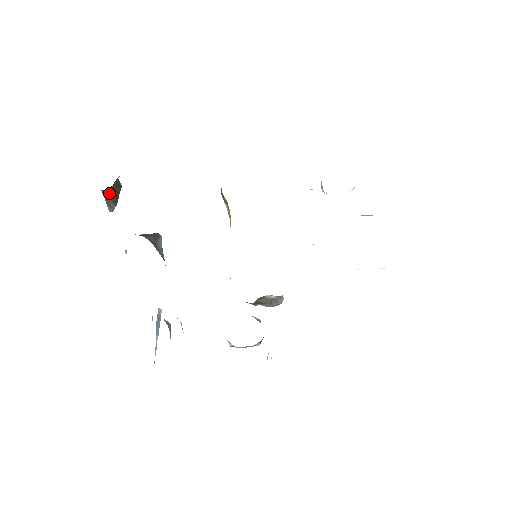
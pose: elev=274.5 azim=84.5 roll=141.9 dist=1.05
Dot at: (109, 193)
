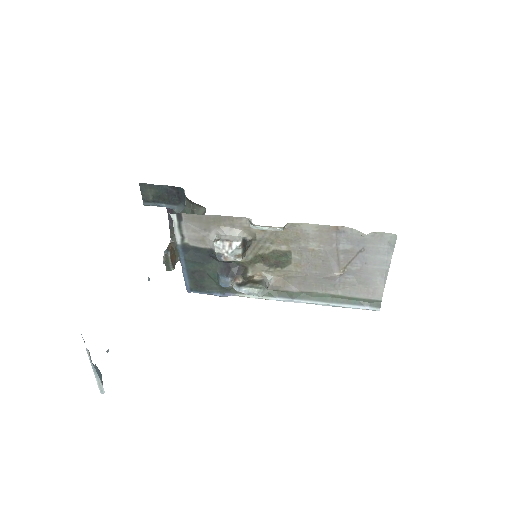
Dot at: (172, 247)
